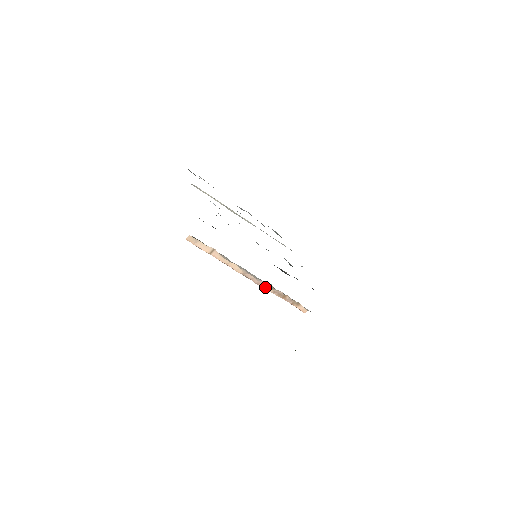
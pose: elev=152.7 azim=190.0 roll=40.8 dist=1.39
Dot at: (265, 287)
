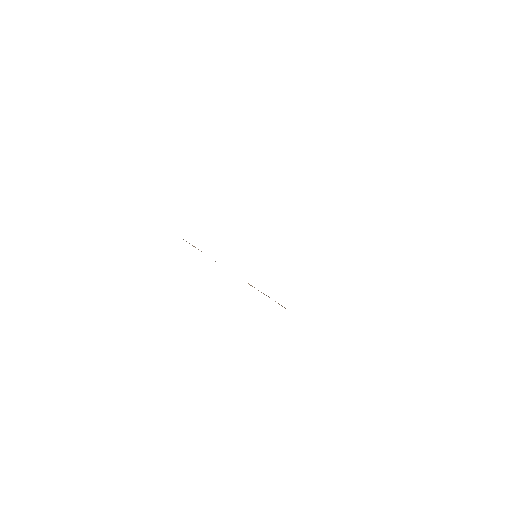
Dot at: (249, 284)
